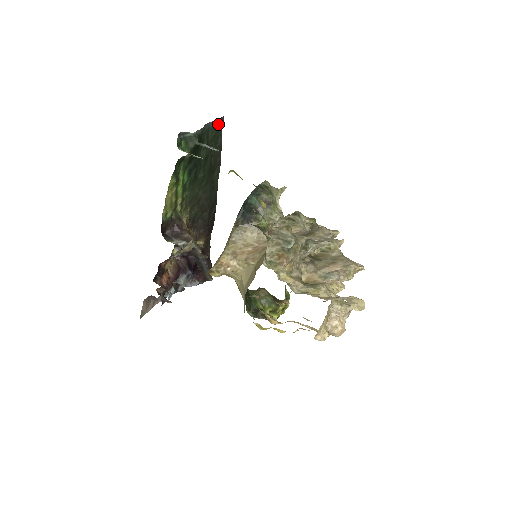
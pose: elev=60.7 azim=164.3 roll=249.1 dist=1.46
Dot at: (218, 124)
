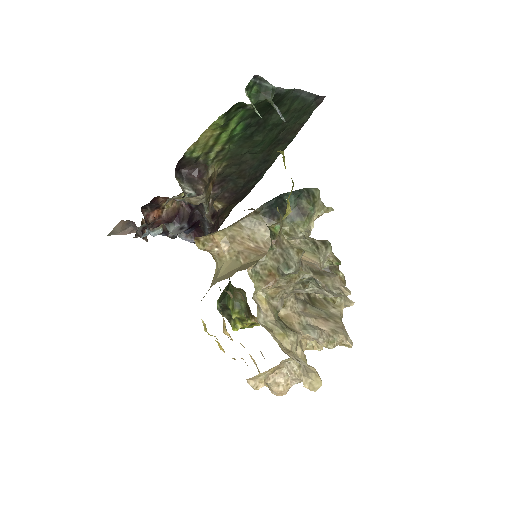
Dot at: (313, 100)
